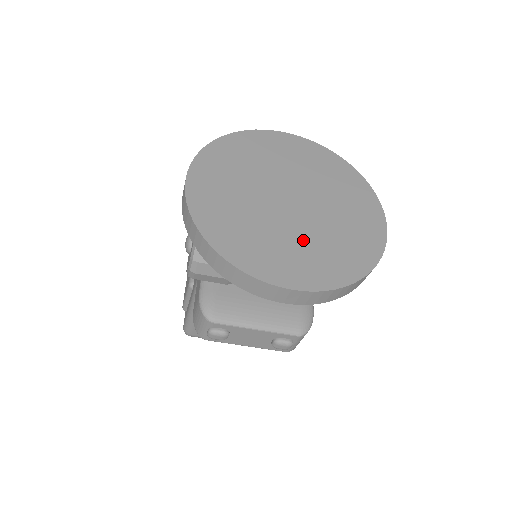
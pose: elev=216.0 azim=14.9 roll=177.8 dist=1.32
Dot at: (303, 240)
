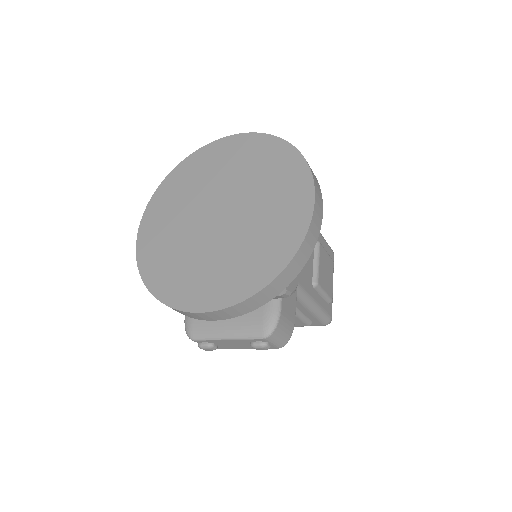
Dot at: (221, 256)
